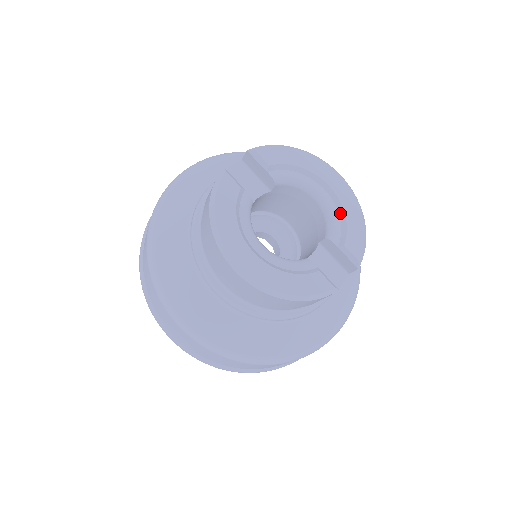
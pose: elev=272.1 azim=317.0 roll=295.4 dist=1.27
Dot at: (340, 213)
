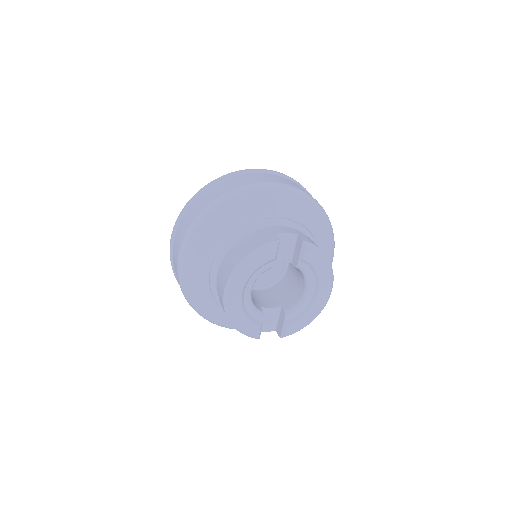
Dot at: (306, 309)
